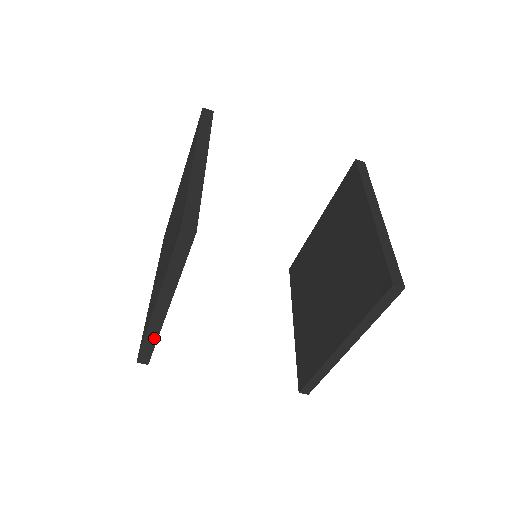
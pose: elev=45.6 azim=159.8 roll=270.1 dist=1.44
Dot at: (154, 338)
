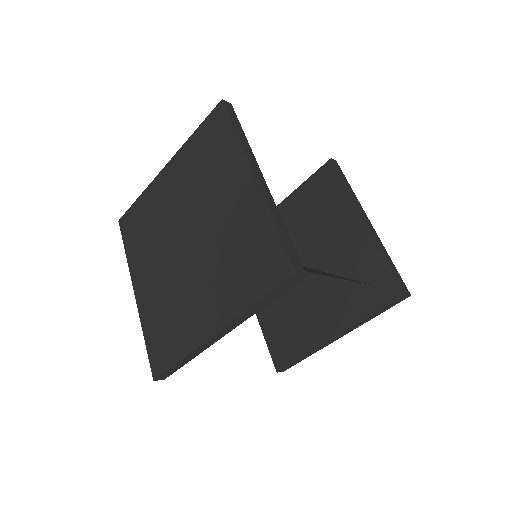
Dot at: (190, 358)
